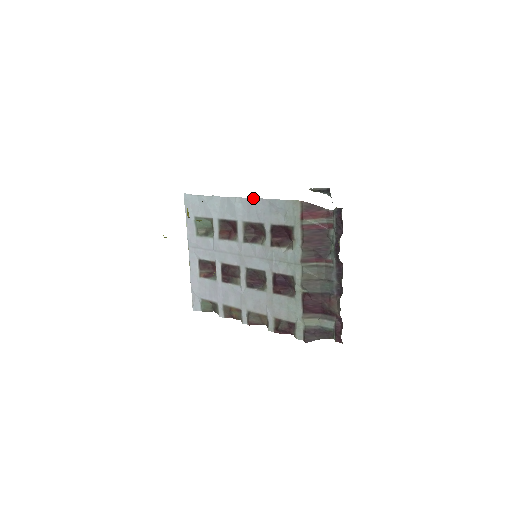
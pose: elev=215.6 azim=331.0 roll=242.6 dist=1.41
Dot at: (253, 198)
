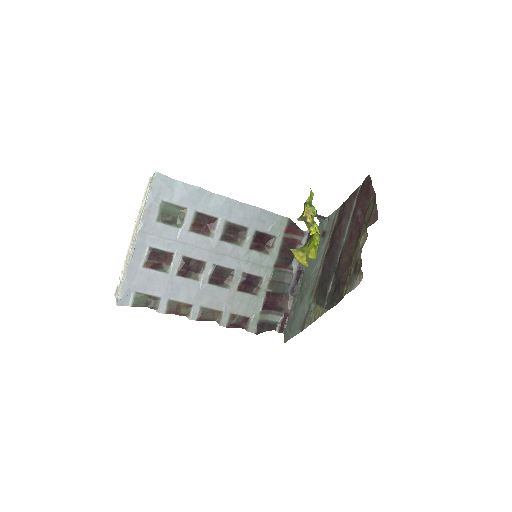
Dot at: (245, 203)
